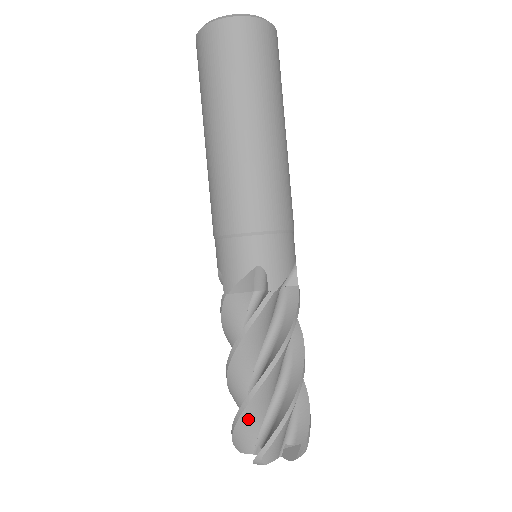
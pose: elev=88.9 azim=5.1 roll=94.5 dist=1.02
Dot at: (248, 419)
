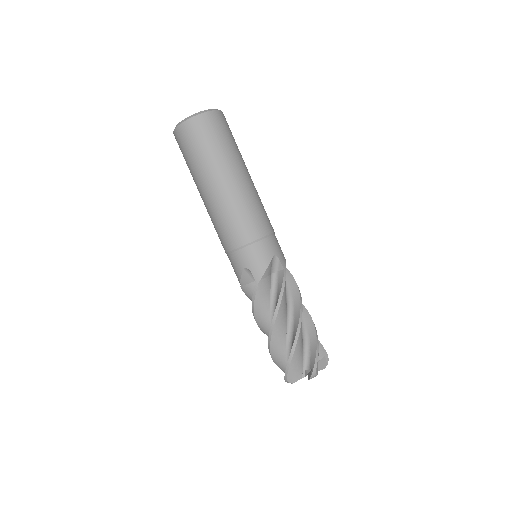
Dot at: (298, 353)
